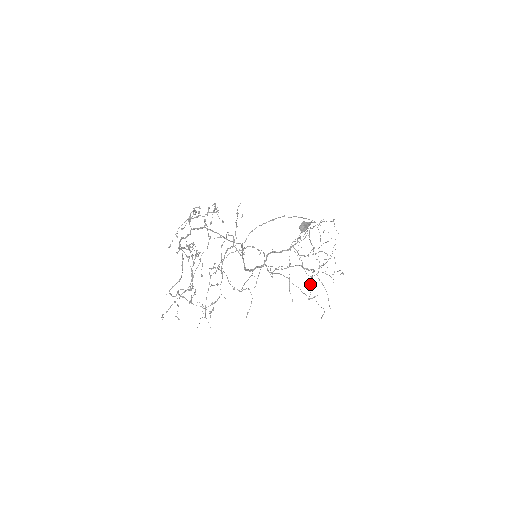
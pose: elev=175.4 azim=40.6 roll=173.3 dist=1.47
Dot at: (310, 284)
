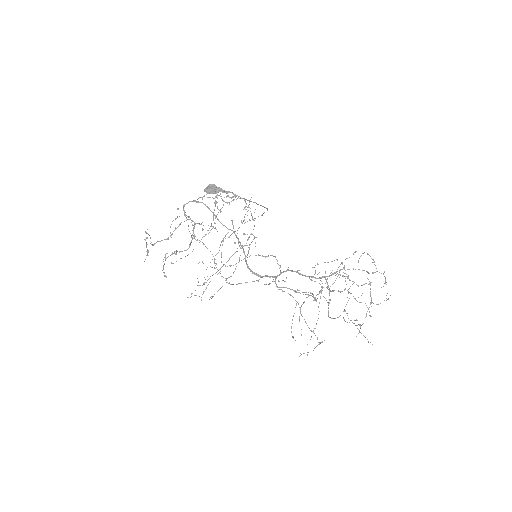
Dot at: occluded
